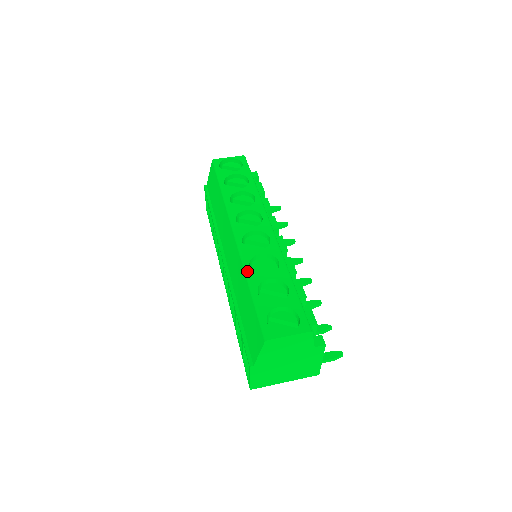
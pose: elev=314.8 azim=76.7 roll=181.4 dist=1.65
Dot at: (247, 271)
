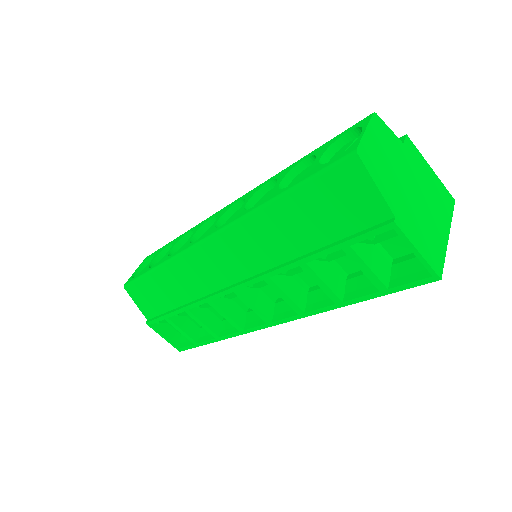
Dot at: (254, 208)
